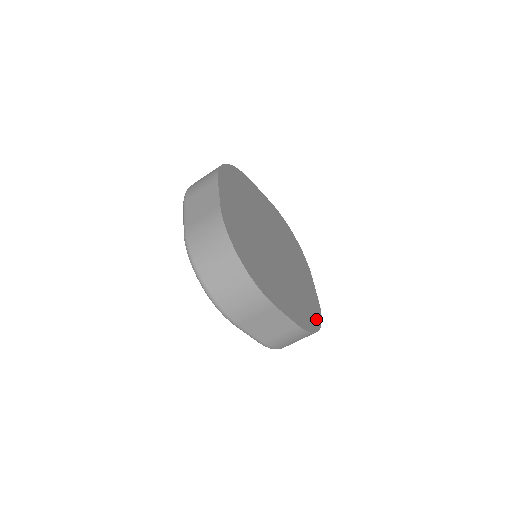
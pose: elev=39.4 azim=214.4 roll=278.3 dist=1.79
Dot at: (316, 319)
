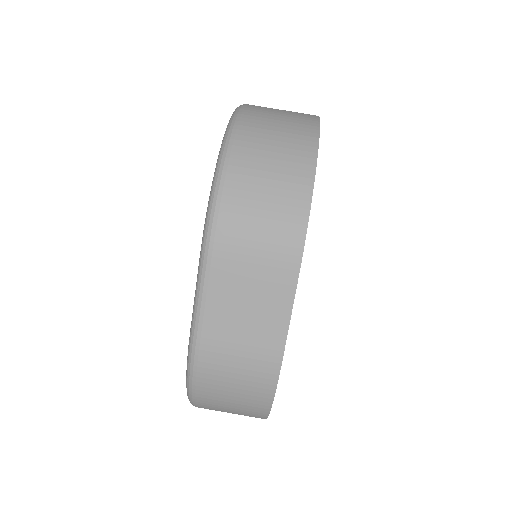
Dot at: occluded
